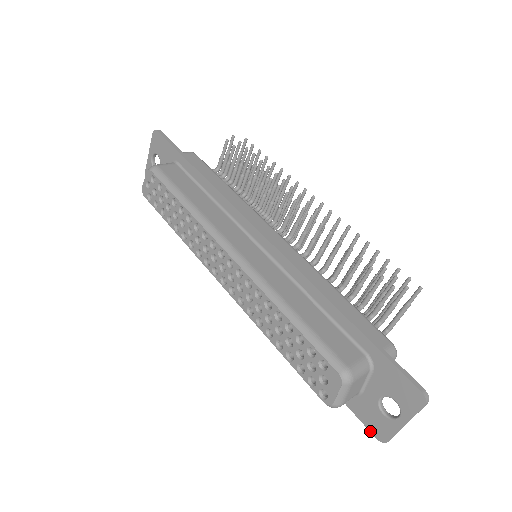
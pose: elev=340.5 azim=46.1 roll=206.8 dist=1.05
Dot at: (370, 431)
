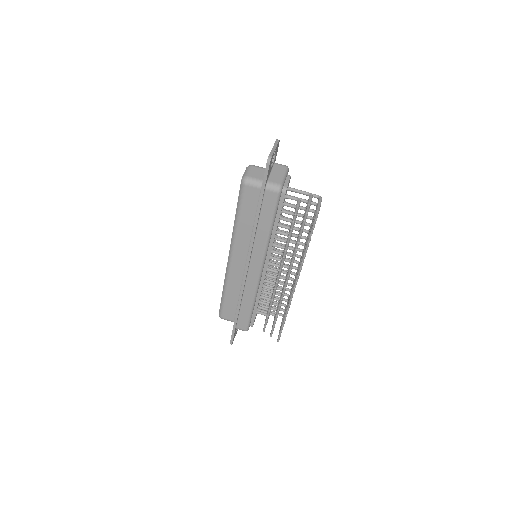
Dot at: occluded
